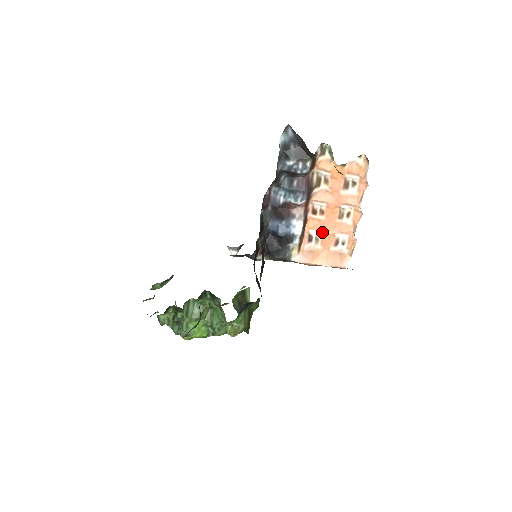
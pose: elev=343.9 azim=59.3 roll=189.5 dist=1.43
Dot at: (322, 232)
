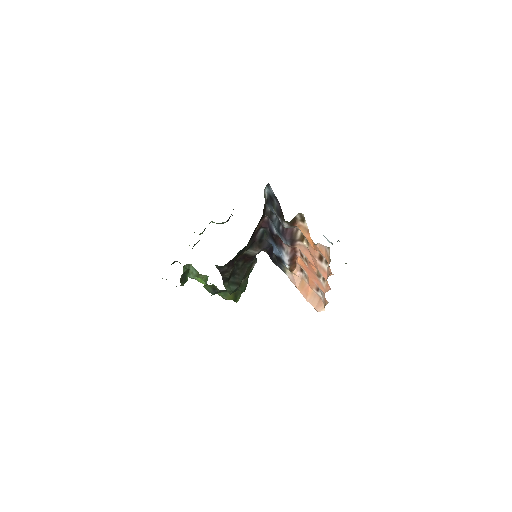
Dot at: (307, 274)
